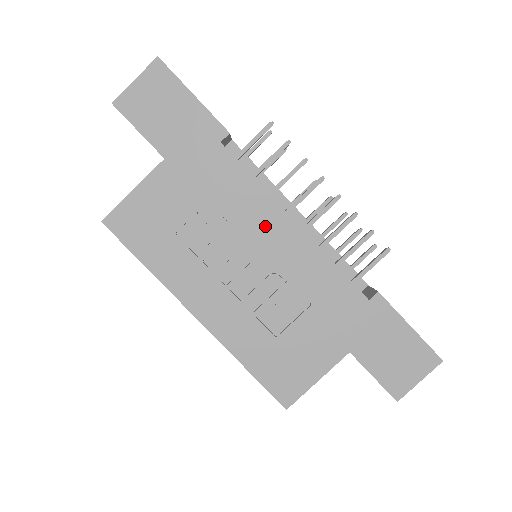
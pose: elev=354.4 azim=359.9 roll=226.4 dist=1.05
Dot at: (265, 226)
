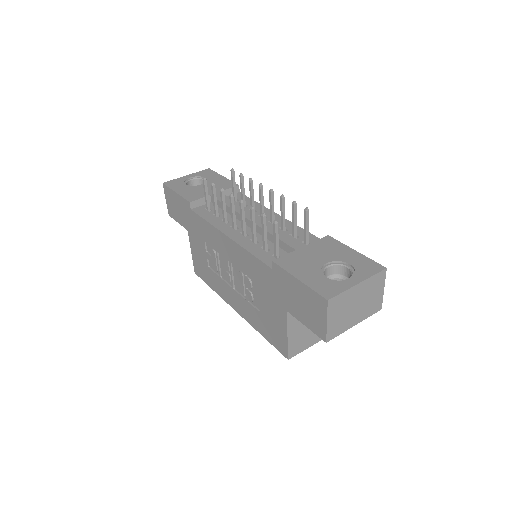
Dot at: (222, 245)
